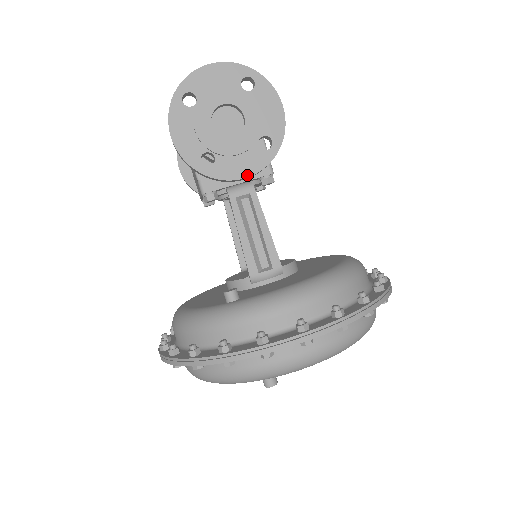
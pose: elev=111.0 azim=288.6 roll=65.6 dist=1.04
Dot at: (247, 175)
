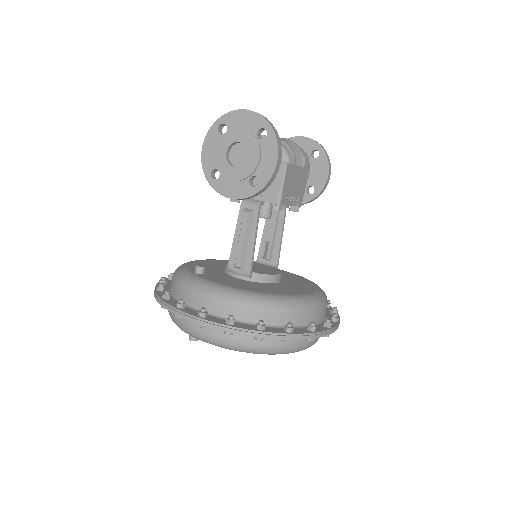
Dot at: (233, 197)
